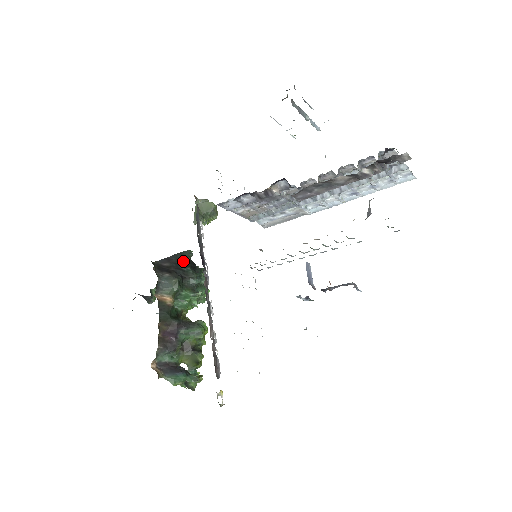
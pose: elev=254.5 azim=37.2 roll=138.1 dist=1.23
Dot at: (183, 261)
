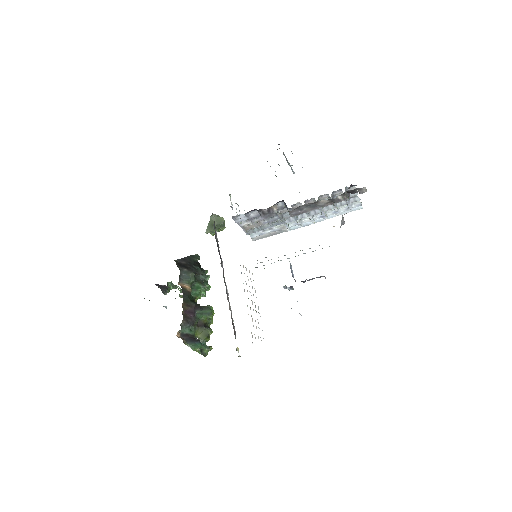
Dot at: (194, 262)
